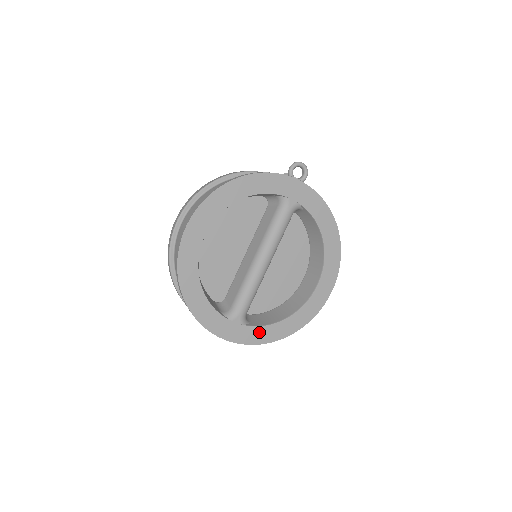
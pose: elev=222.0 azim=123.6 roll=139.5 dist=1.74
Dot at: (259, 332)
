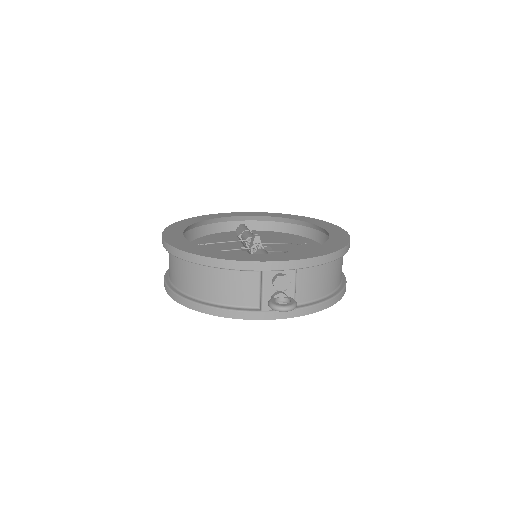
Dot at: occluded
